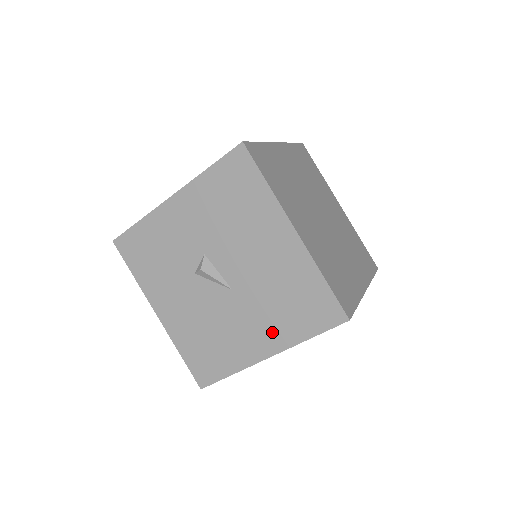
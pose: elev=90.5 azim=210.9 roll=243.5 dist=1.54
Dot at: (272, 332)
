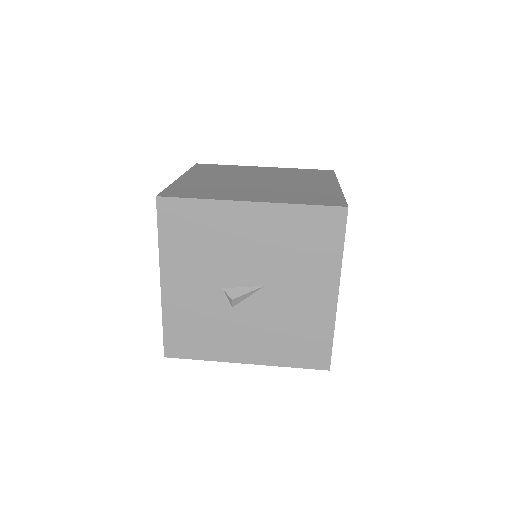
Dot at: (319, 277)
